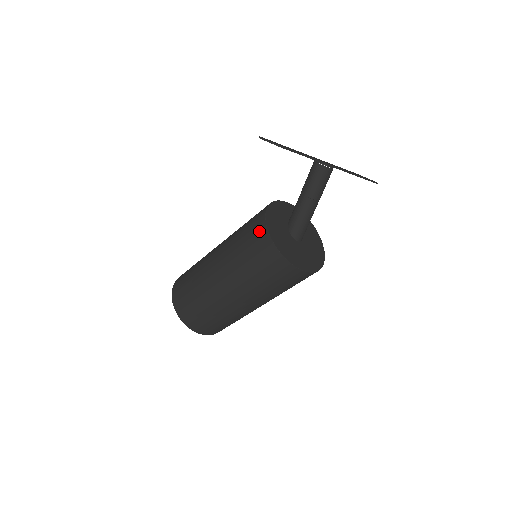
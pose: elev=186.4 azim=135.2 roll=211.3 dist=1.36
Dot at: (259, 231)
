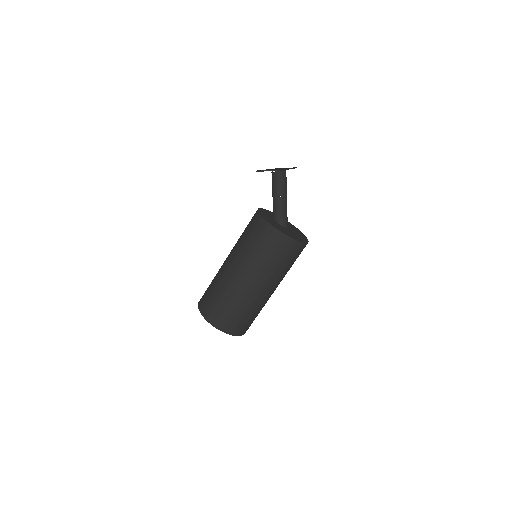
Dot at: (270, 234)
